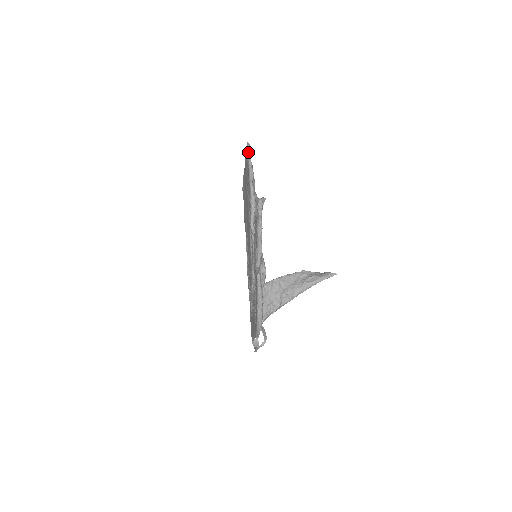
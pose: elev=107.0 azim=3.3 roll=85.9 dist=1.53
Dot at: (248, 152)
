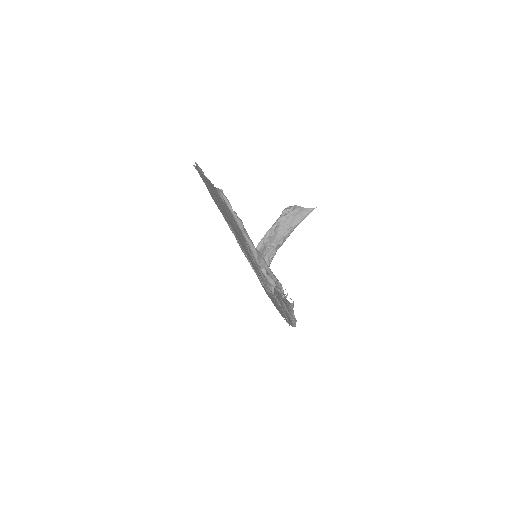
Dot at: (226, 203)
